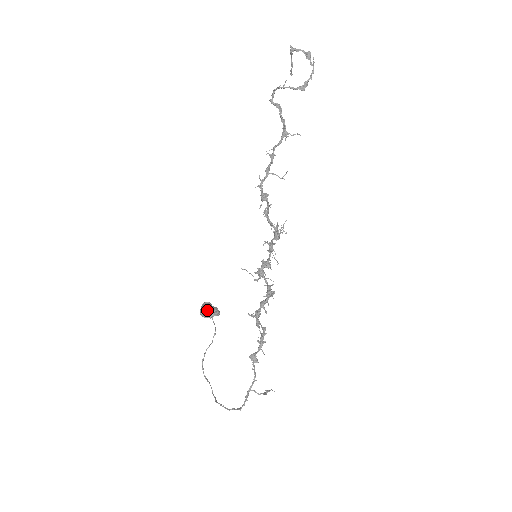
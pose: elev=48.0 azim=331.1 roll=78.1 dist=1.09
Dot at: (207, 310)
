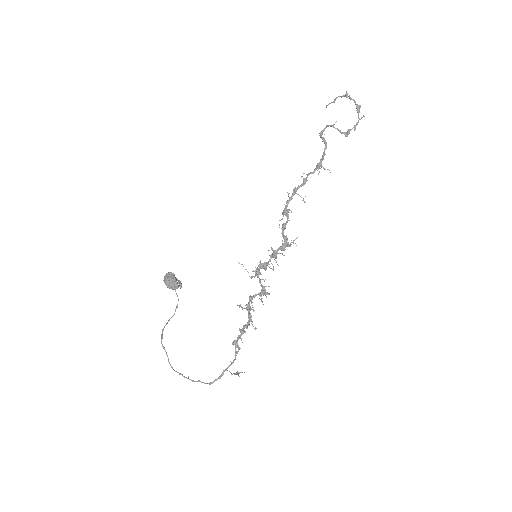
Dot at: (174, 282)
